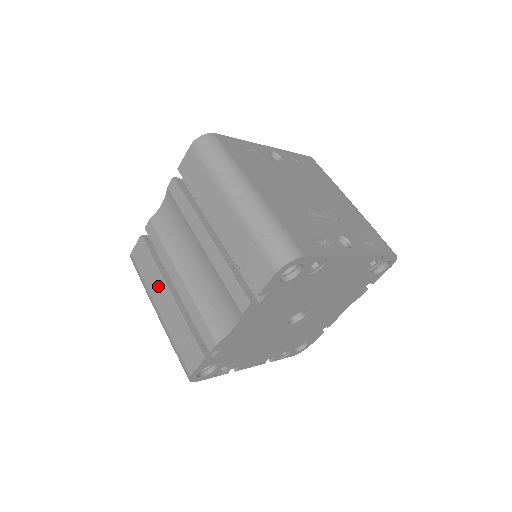
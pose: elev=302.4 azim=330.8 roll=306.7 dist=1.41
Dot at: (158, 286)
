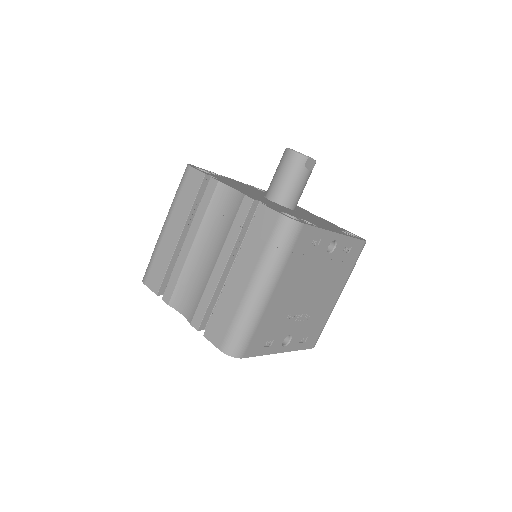
Dot at: (179, 219)
